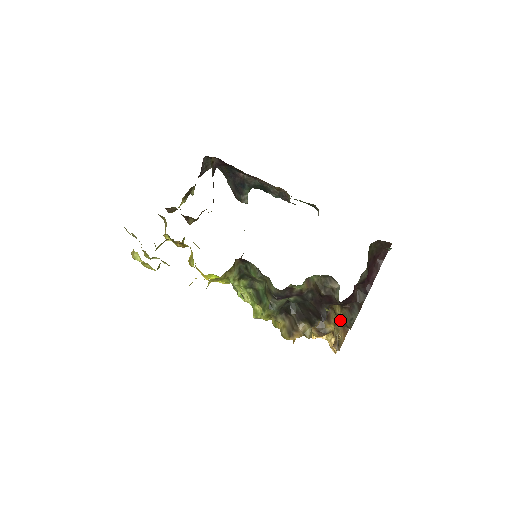
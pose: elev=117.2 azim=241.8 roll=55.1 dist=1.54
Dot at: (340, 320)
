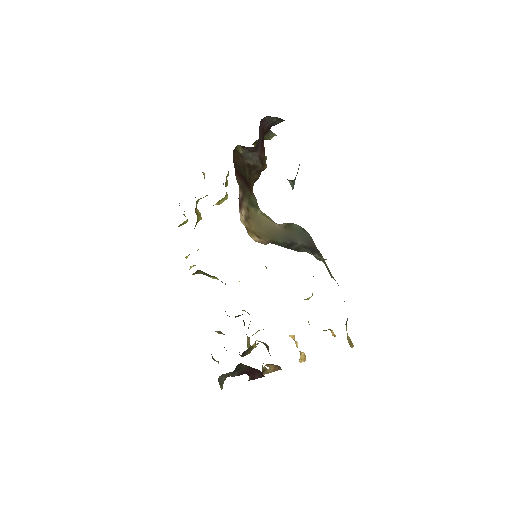
Dot at: occluded
